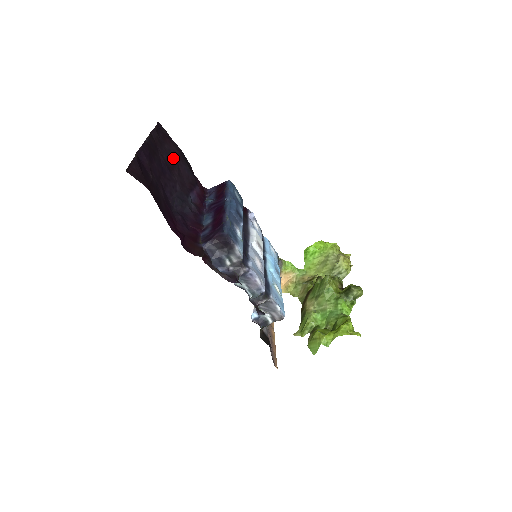
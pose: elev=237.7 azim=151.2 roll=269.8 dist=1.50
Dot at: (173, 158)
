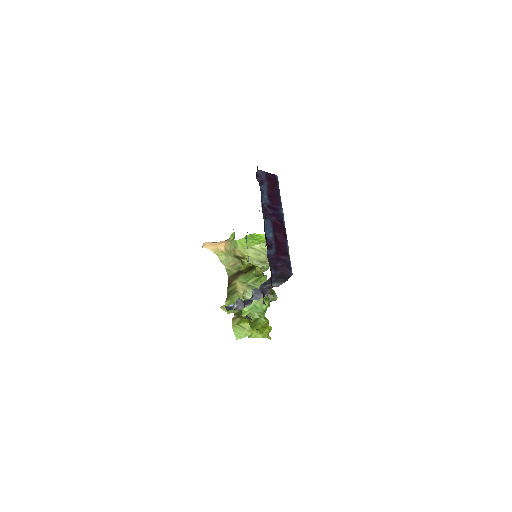
Dot at: occluded
